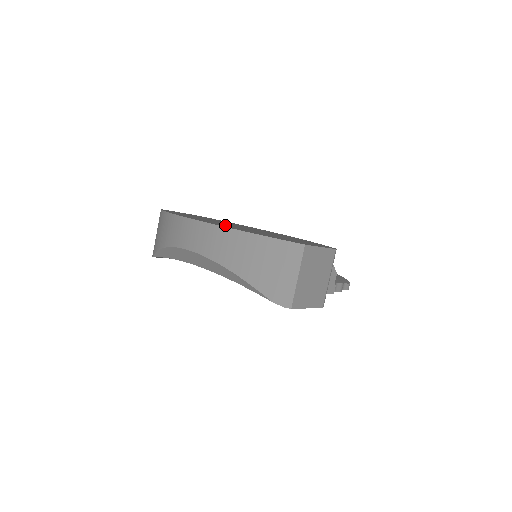
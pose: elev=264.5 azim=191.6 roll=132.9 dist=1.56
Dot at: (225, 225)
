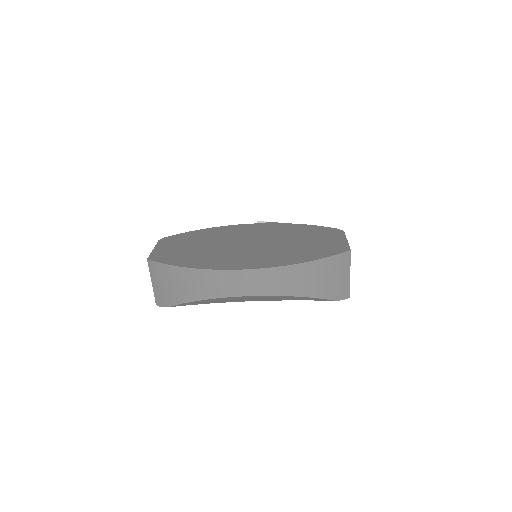
Dot at: (261, 257)
